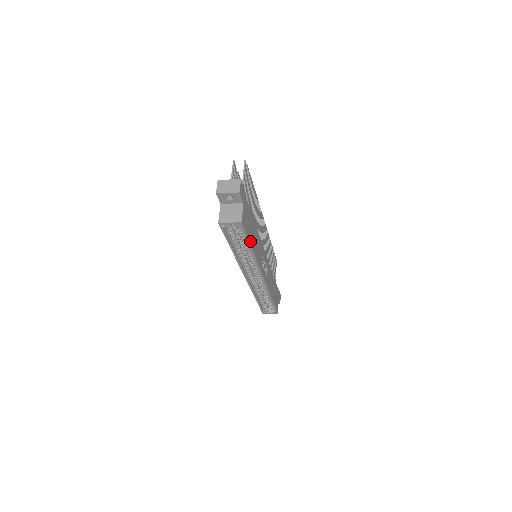
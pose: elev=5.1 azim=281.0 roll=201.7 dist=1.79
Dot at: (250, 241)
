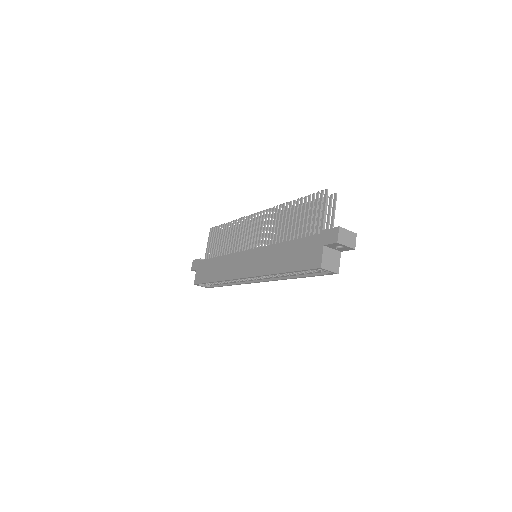
Dot at: (308, 274)
